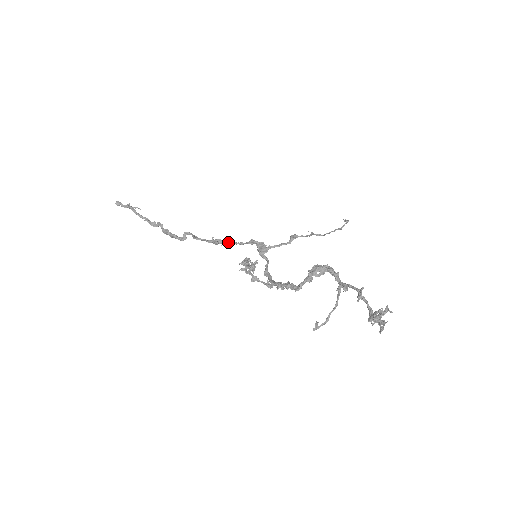
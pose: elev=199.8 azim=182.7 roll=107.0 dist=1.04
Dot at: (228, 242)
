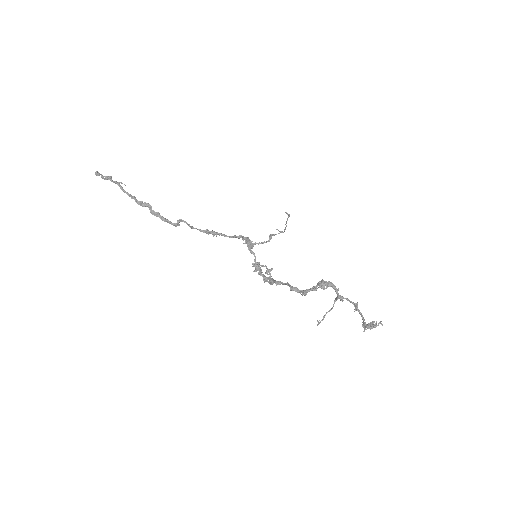
Dot at: (220, 234)
